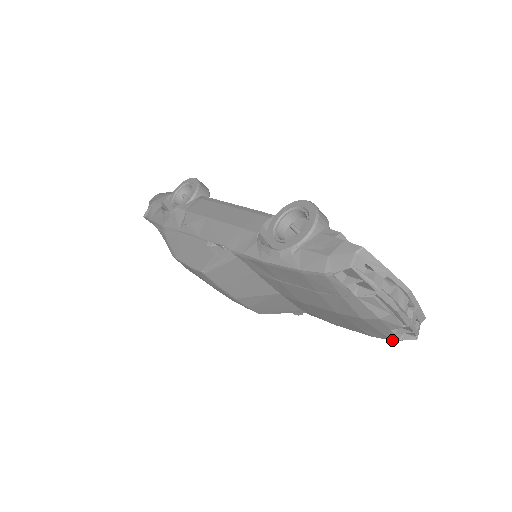
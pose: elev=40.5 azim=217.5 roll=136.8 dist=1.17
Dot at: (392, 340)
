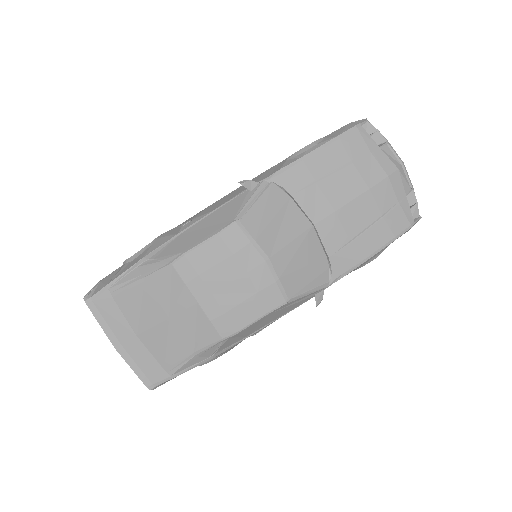
Dot at: (410, 225)
